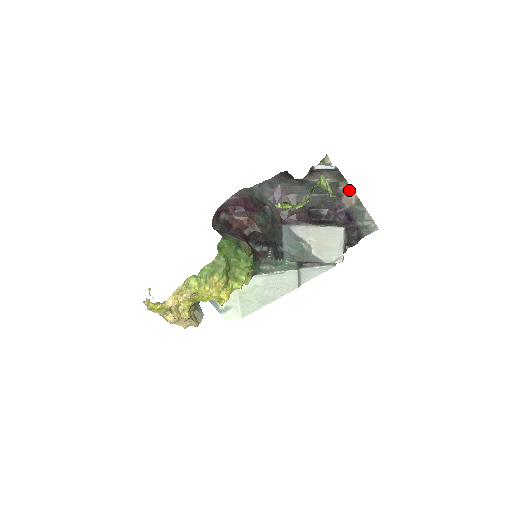
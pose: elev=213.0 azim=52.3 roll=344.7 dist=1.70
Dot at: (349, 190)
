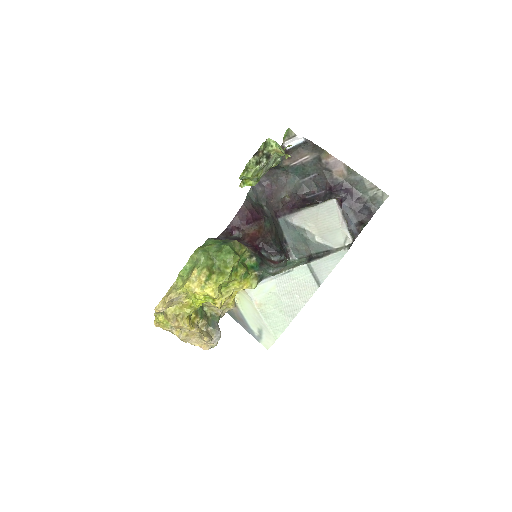
Dot at: (333, 160)
